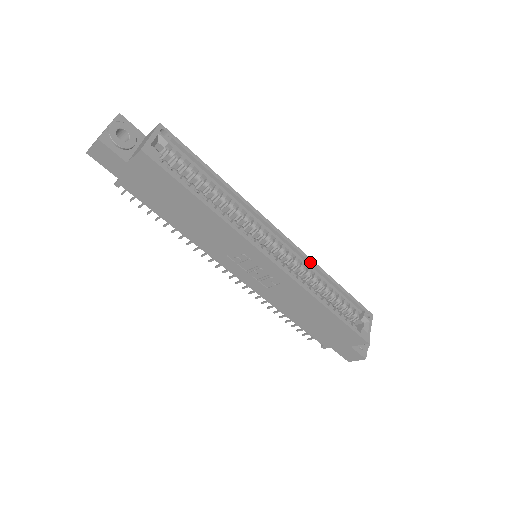
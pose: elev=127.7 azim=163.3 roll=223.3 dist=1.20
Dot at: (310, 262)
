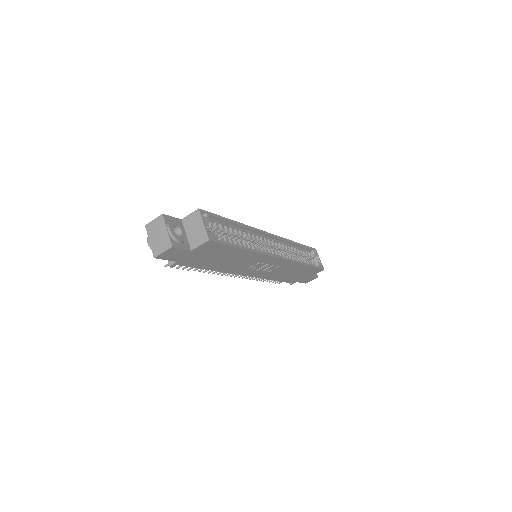
Dot at: (286, 241)
